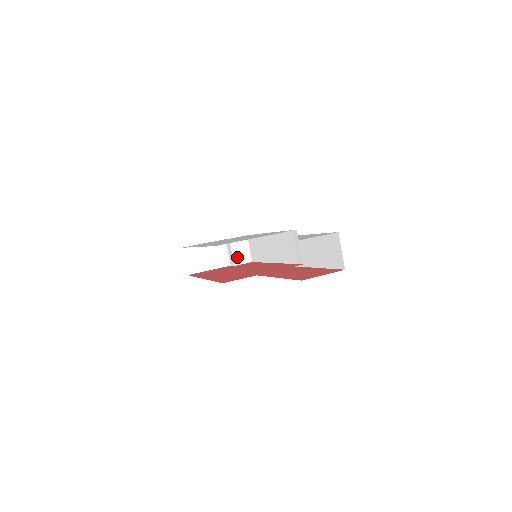
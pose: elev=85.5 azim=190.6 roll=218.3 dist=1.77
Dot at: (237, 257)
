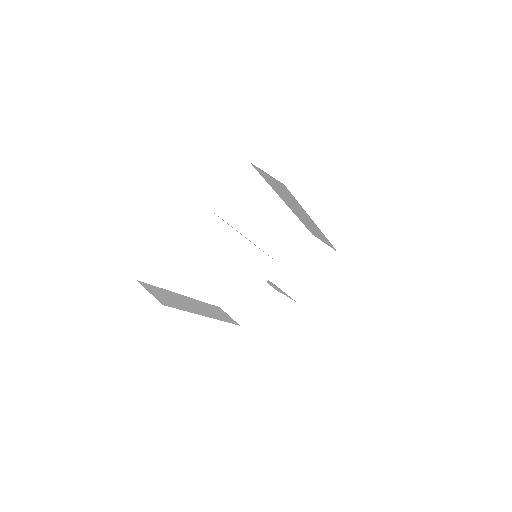
Dot at: (263, 273)
